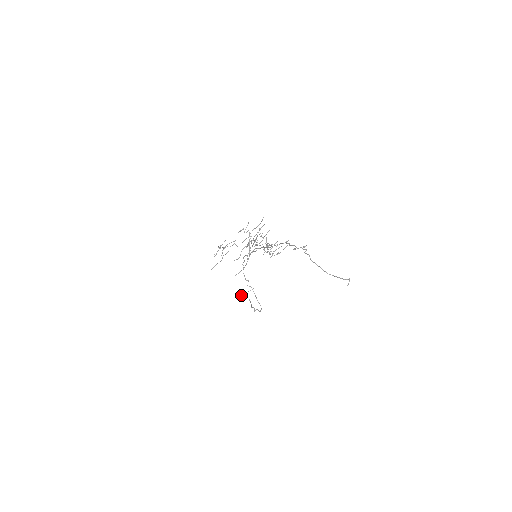
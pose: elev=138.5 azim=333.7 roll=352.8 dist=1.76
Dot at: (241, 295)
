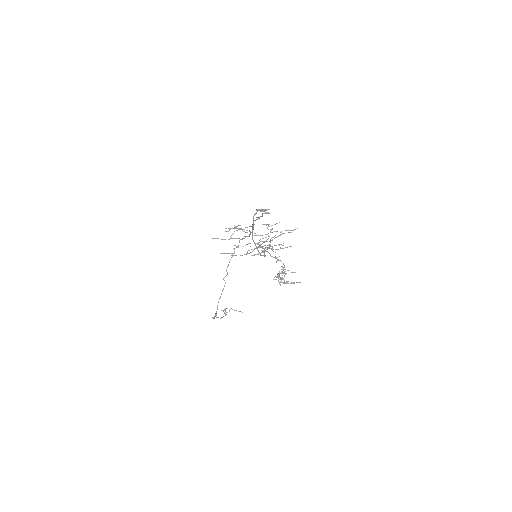
Dot at: (226, 308)
